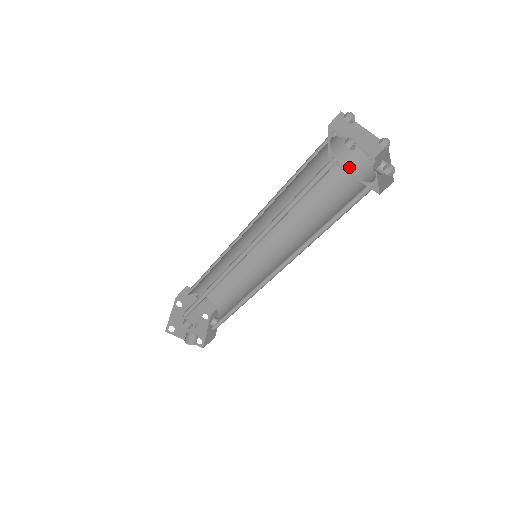
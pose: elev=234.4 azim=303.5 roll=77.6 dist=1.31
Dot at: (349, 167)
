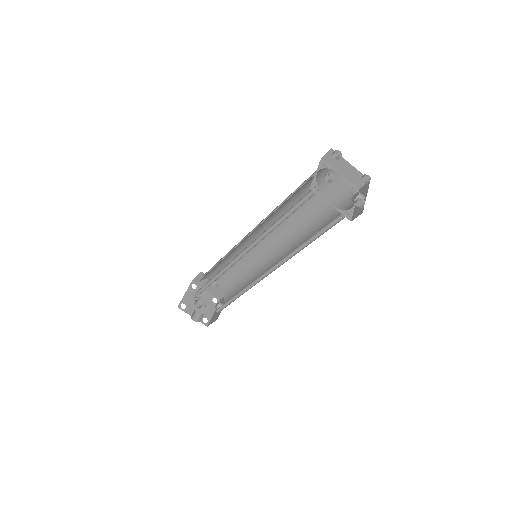
Dot at: (337, 194)
